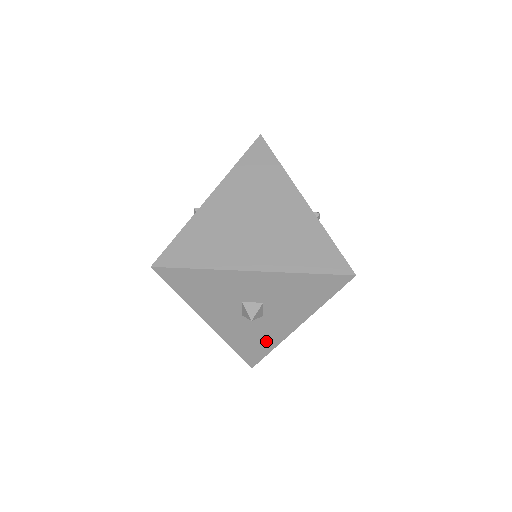
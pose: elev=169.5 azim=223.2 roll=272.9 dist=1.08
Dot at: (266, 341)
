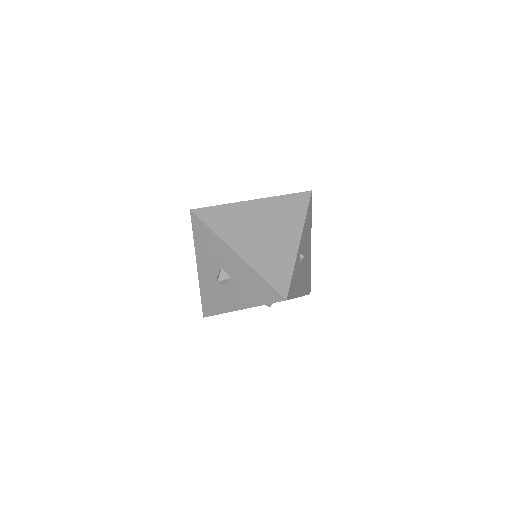
Dot at: (220, 305)
